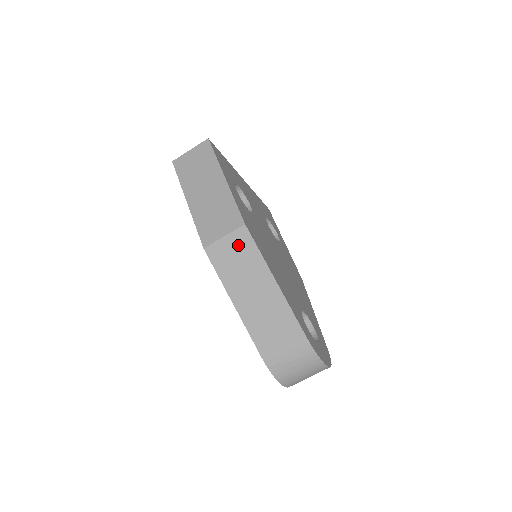
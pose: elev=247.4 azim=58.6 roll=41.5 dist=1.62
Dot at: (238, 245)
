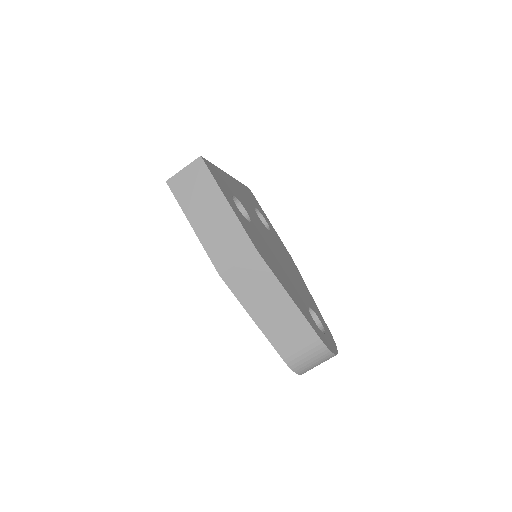
Dot at: (252, 270)
